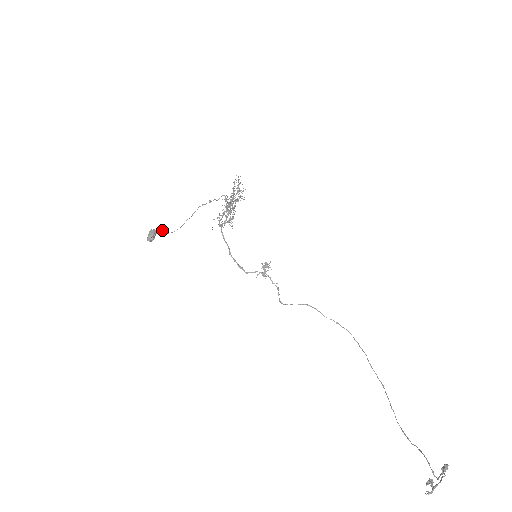
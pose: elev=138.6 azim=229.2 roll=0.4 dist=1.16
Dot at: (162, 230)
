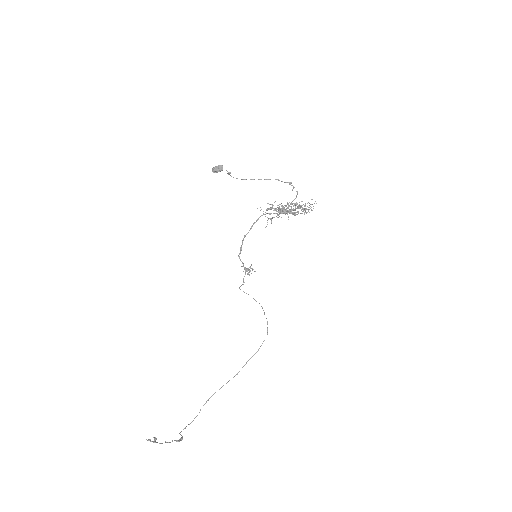
Dot at: (228, 173)
